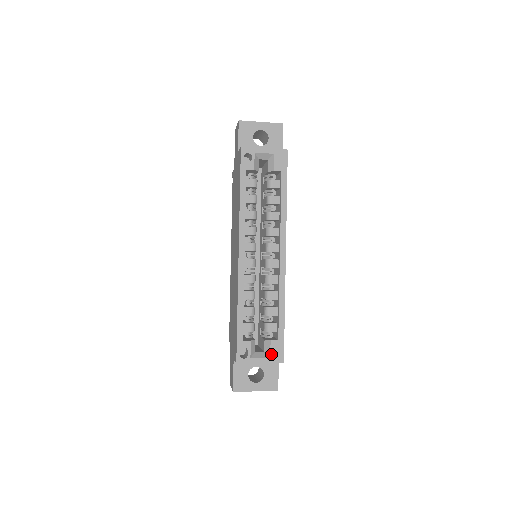
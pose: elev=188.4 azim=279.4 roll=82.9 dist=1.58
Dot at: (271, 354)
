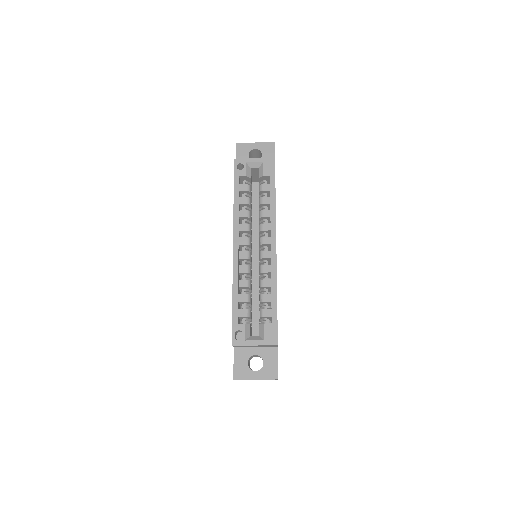
Dot at: (265, 336)
